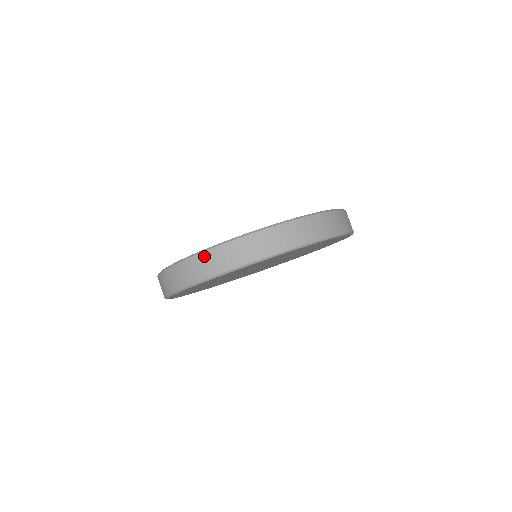
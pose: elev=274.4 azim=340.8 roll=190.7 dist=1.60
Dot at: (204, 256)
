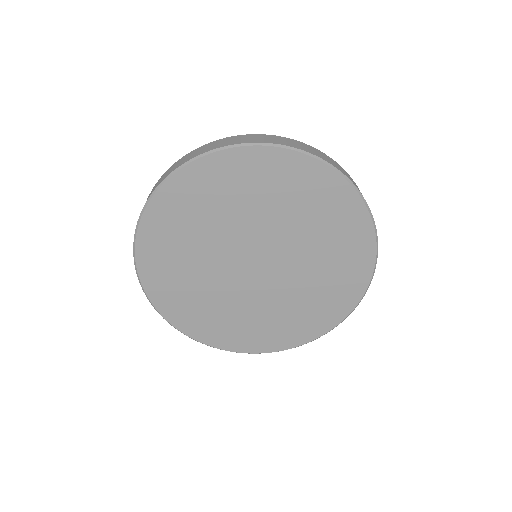
Dot at: (160, 179)
